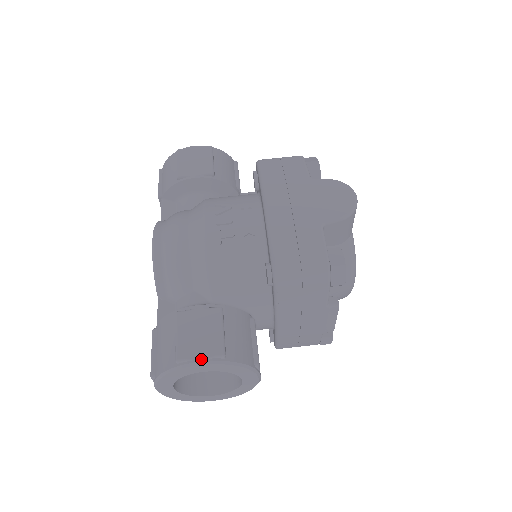
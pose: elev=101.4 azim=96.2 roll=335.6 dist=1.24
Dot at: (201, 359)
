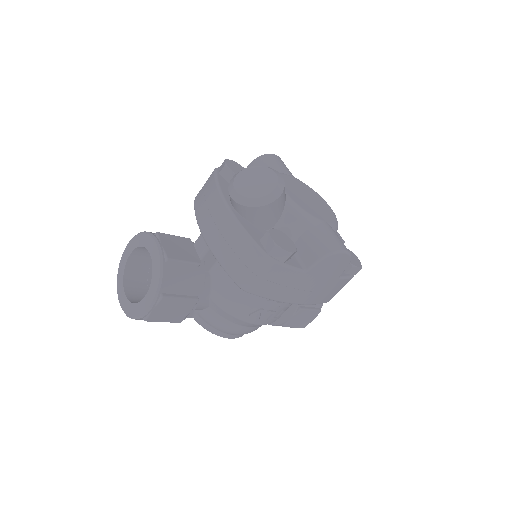
Dot at: occluded
